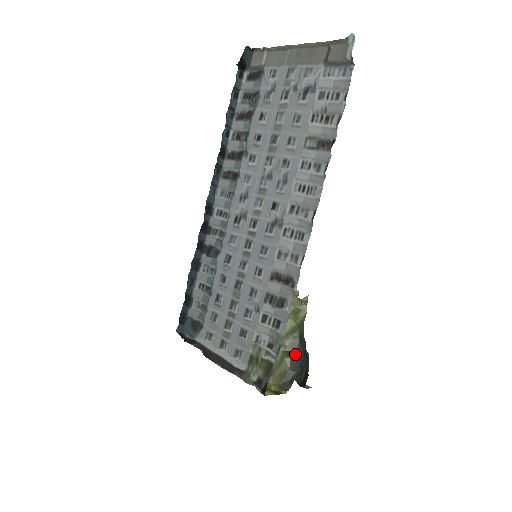
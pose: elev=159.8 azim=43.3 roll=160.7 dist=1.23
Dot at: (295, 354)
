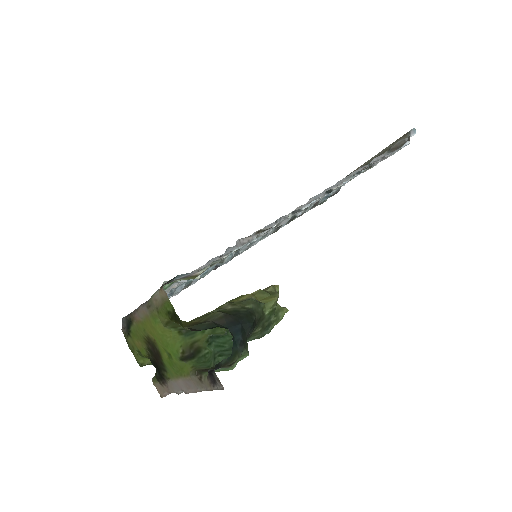
Dot at: (232, 316)
